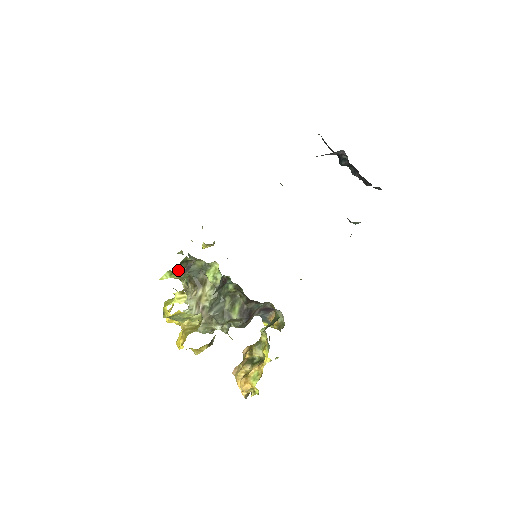
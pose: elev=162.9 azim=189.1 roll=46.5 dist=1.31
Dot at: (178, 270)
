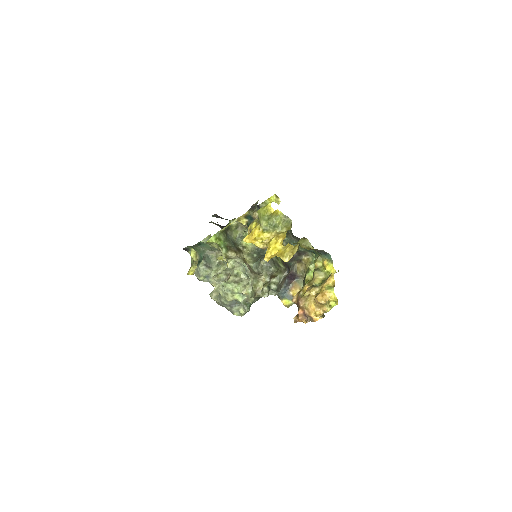
Dot at: (223, 233)
